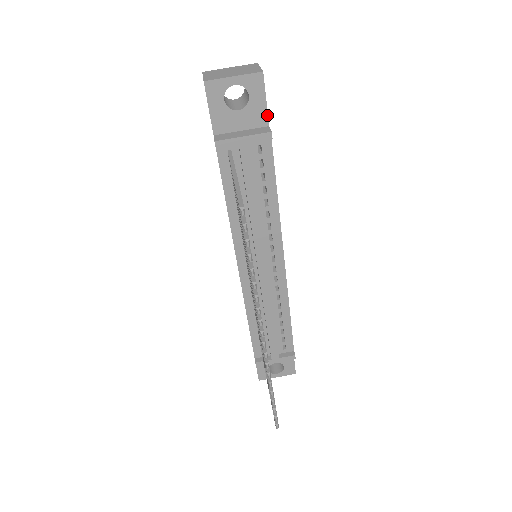
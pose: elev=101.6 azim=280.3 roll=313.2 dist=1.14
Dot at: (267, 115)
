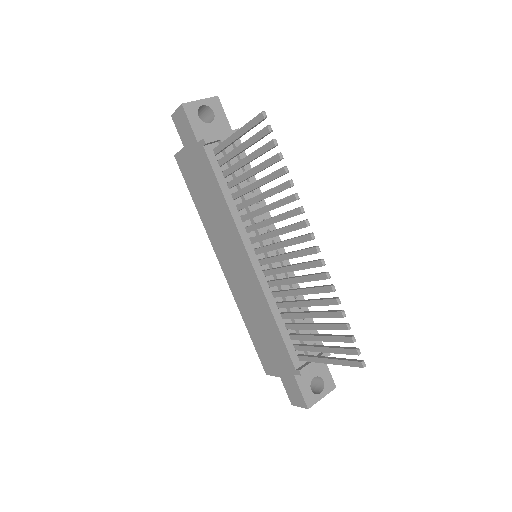
Dot at: (229, 125)
